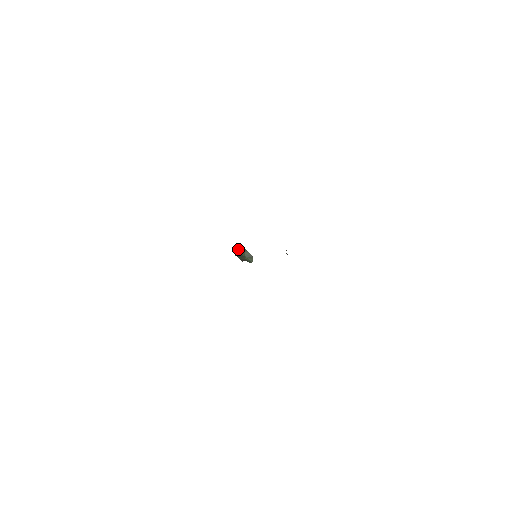
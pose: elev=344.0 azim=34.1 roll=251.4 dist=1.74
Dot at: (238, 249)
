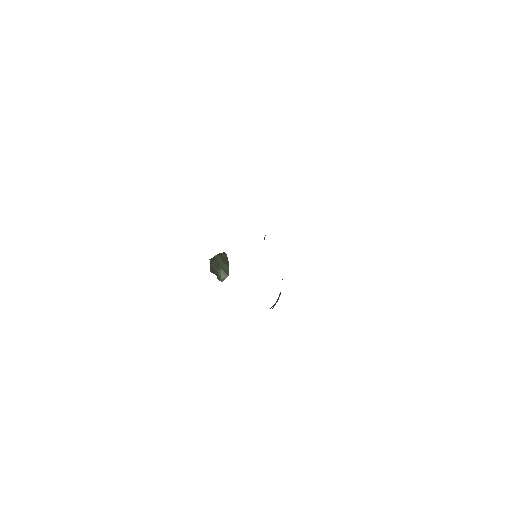
Dot at: (221, 255)
